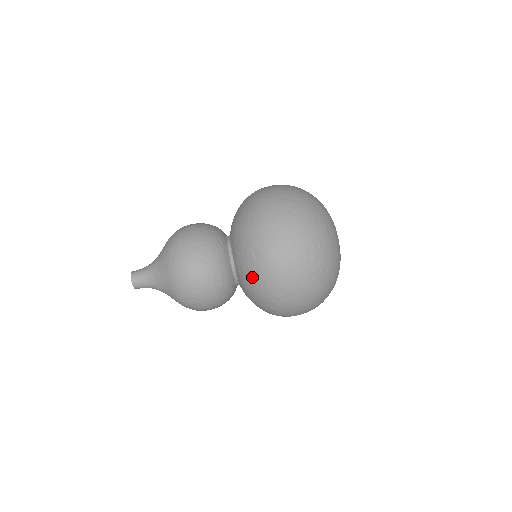
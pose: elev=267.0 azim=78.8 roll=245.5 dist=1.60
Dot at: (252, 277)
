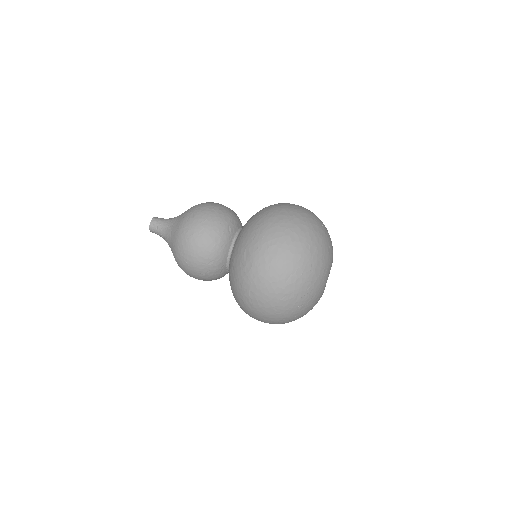
Dot at: (236, 271)
